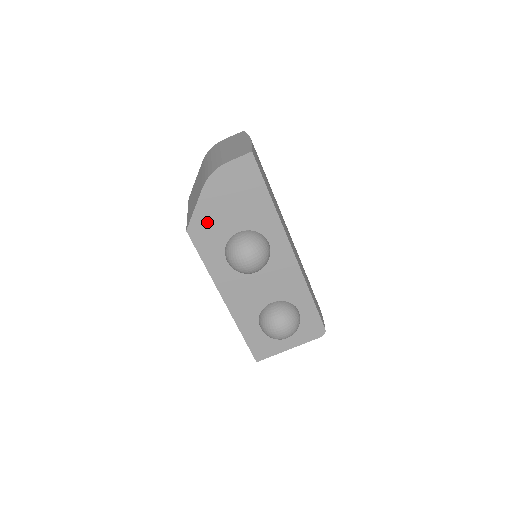
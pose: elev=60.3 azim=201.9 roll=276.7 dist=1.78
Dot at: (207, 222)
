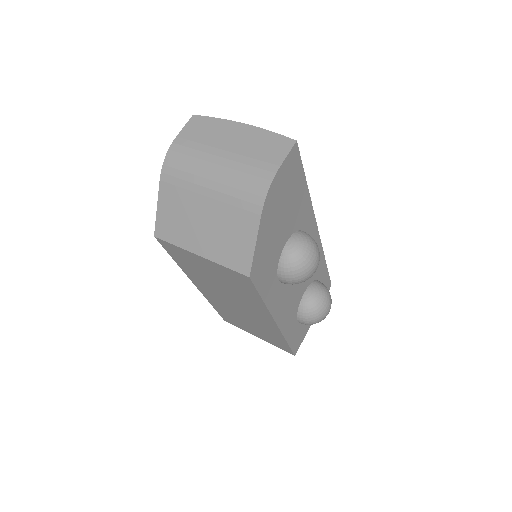
Dot at: (265, 252)
